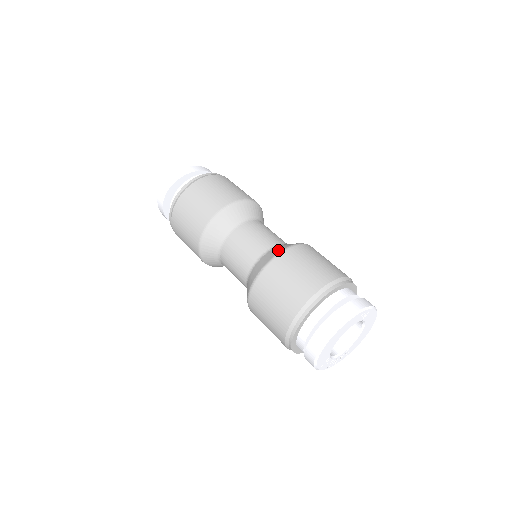
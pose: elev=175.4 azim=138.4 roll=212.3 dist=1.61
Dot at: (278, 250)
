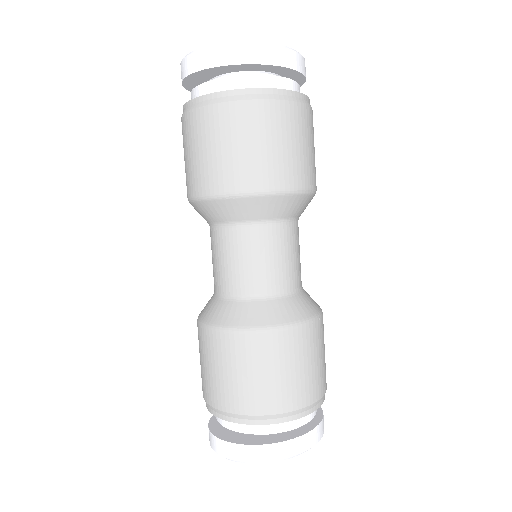
Dot at: (252, 320)
